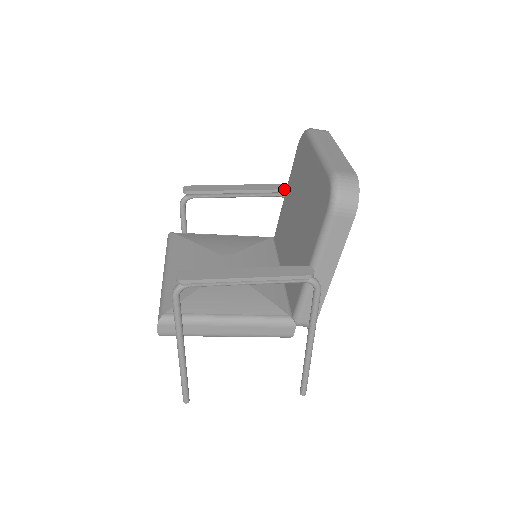
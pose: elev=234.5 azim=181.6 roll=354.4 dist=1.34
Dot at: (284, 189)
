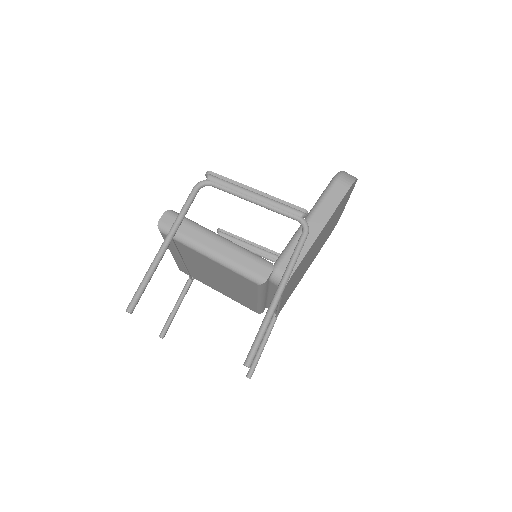
Dot at: occluded
